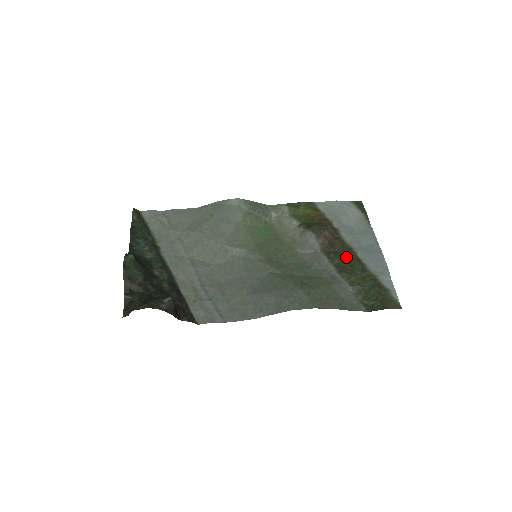
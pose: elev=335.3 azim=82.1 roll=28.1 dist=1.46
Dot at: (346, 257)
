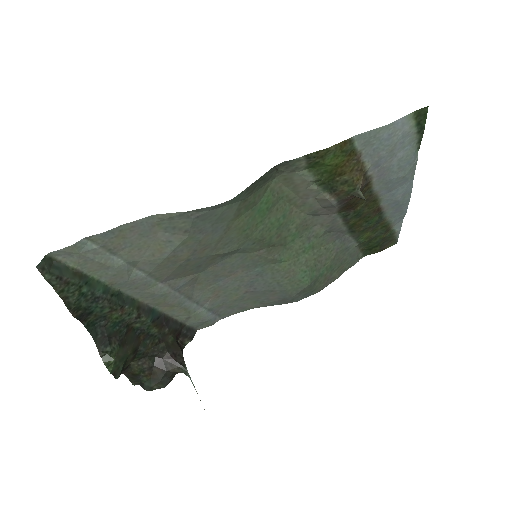
Dot at: (366, 213)
